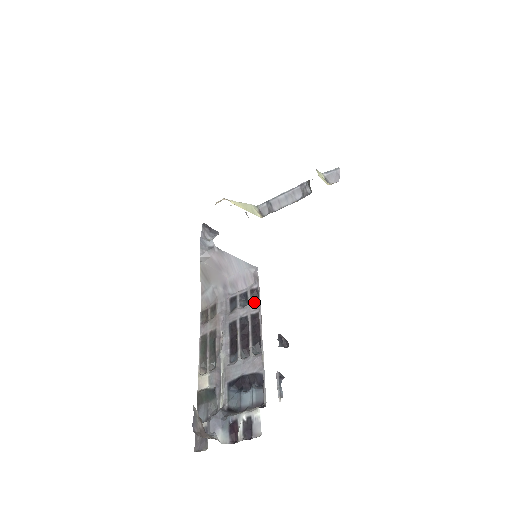
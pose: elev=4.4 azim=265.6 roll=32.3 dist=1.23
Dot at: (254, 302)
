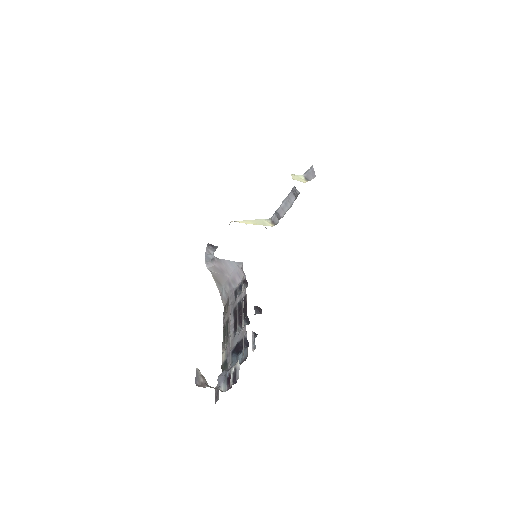
Dot at: (244, 289)
